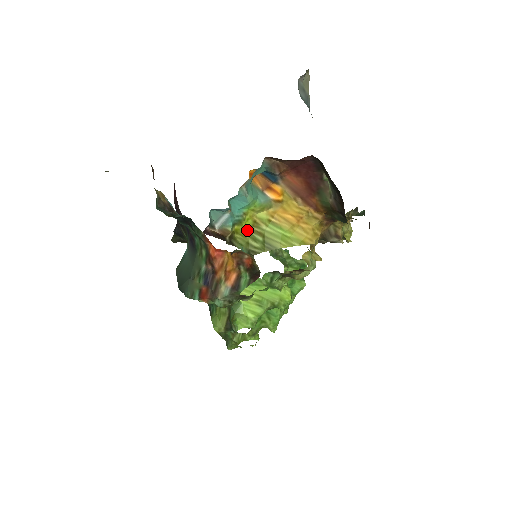
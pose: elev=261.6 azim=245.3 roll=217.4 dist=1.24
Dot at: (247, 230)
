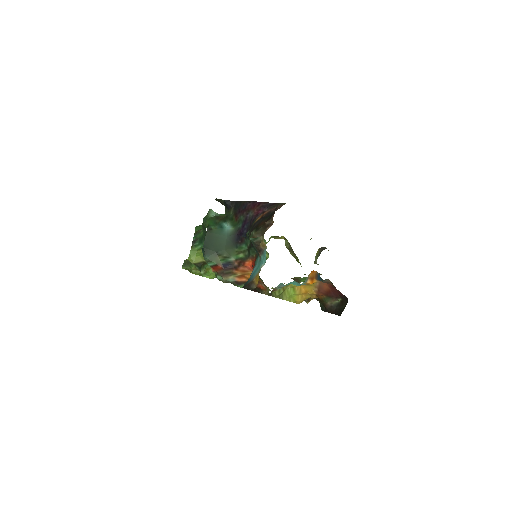
Dot at: occluded
